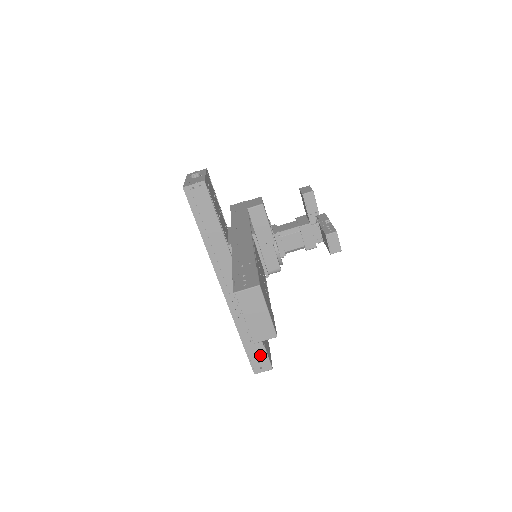
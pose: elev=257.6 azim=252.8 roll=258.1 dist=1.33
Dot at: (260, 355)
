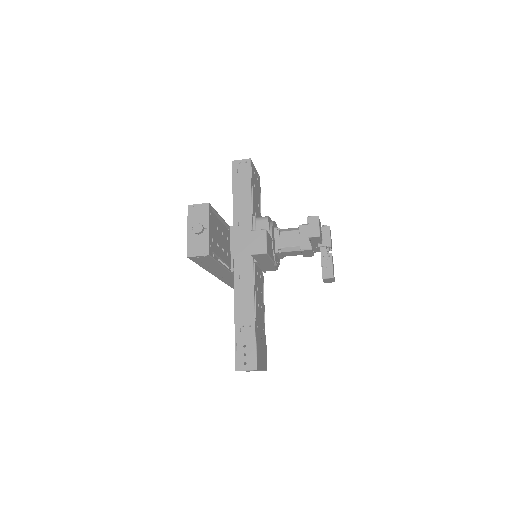
Dot at: occluded
